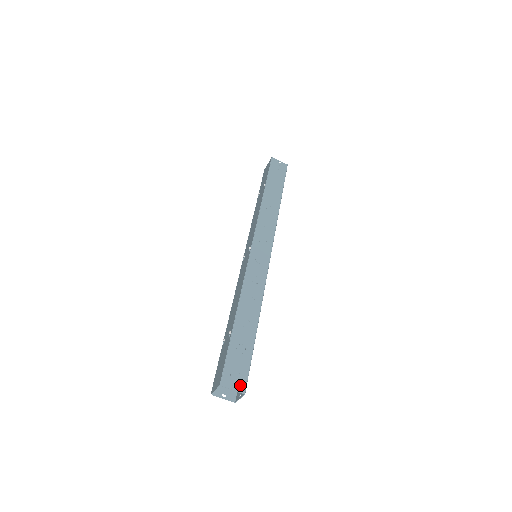
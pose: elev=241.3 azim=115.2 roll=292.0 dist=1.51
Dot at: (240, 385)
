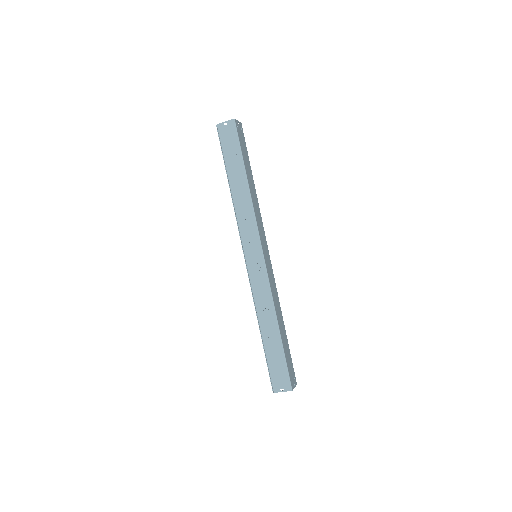
Dot at: (286, 386)
